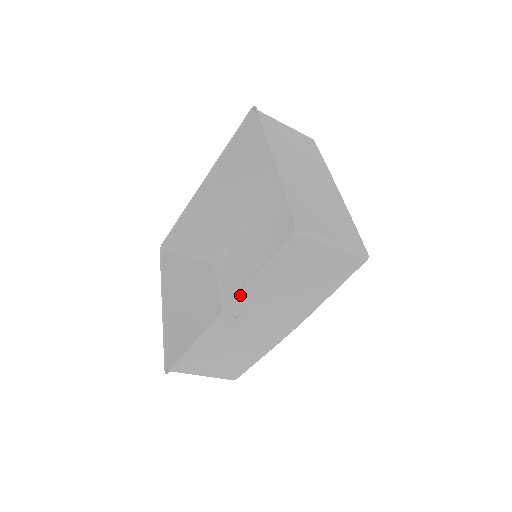
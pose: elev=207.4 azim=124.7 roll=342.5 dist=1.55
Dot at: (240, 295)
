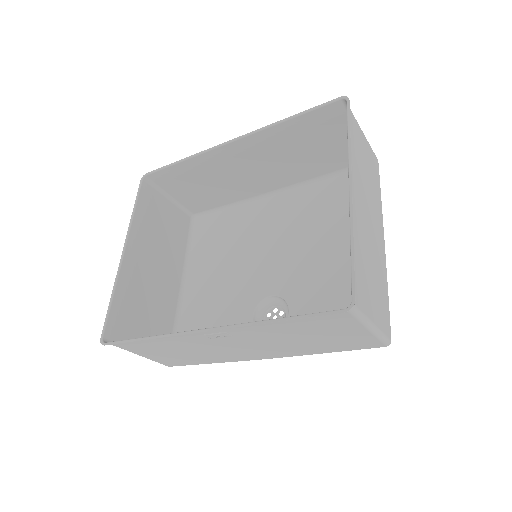
Dot at: (239, 325)
